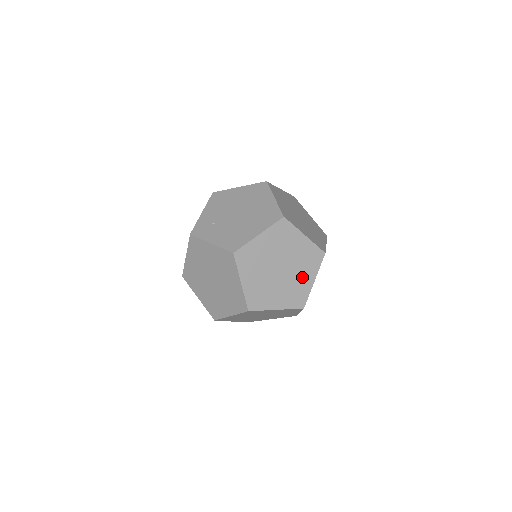
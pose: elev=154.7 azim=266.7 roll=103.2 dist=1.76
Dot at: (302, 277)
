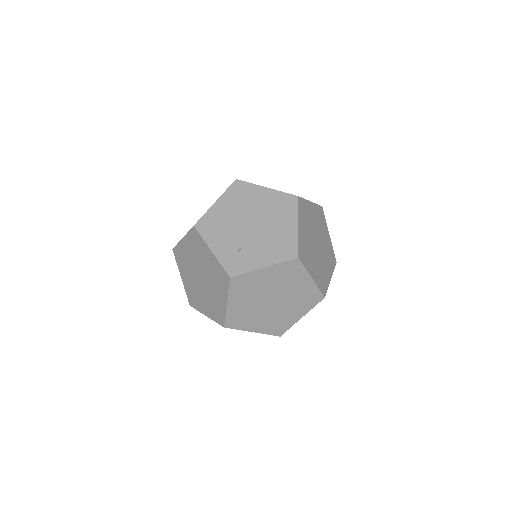
Dot at: (325, 238)
